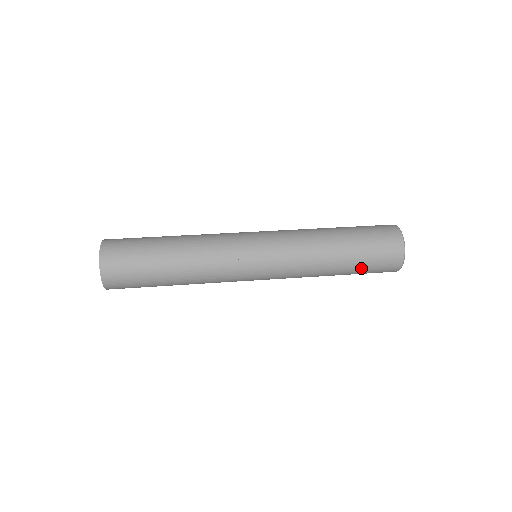
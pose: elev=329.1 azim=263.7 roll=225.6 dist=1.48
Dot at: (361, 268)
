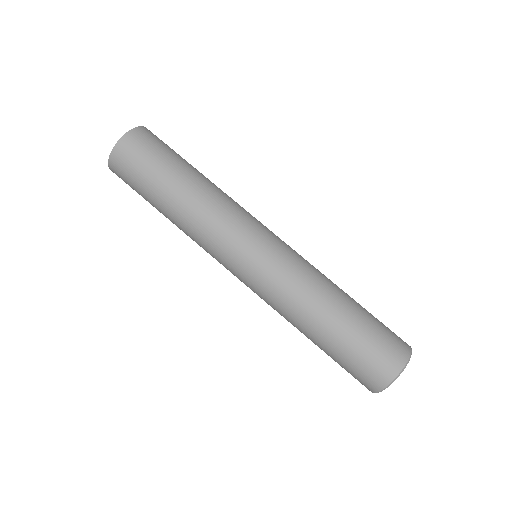
Dot at: (334, 357)
